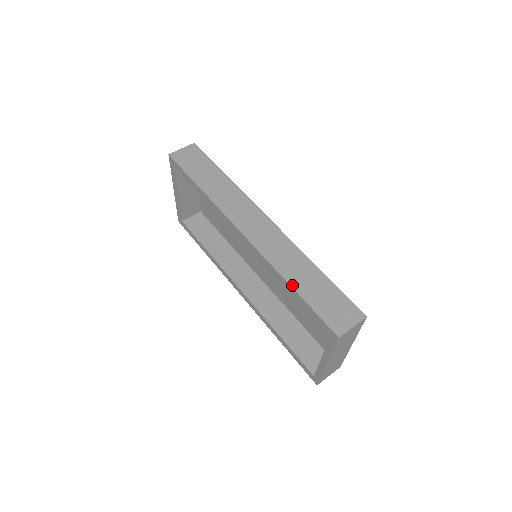
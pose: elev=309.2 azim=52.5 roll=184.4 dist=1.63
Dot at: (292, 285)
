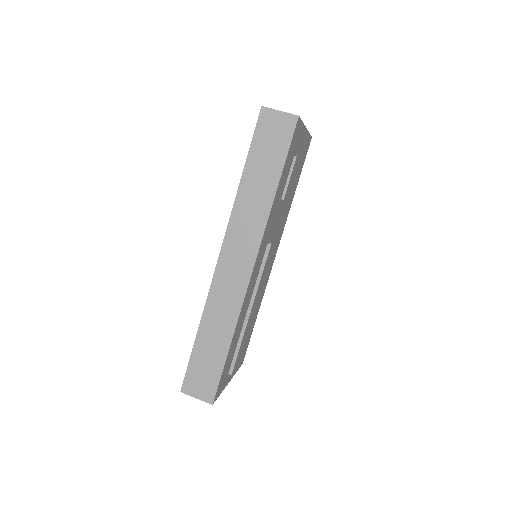
Dot at: (199, 332)
